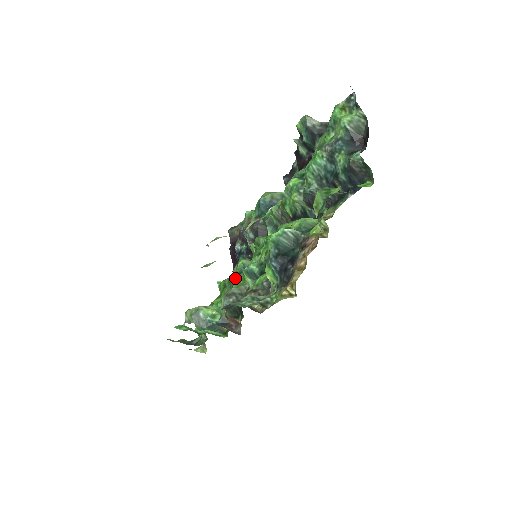
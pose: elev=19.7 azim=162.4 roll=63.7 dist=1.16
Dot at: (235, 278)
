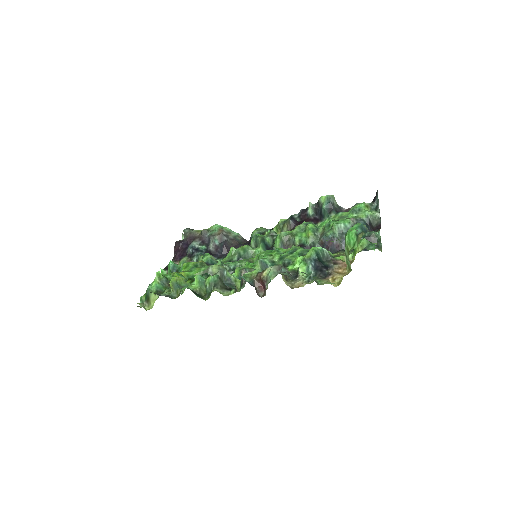
Dot at: occluded
